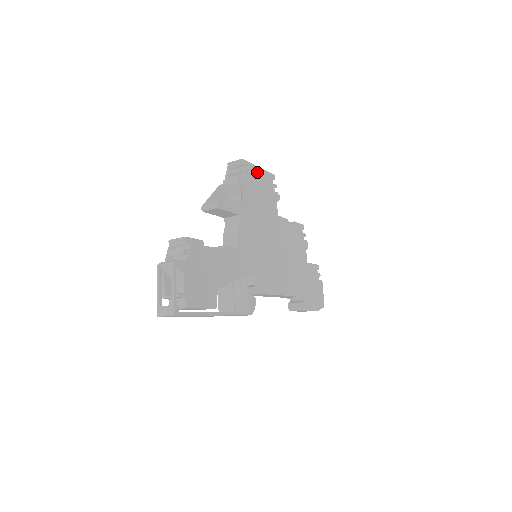
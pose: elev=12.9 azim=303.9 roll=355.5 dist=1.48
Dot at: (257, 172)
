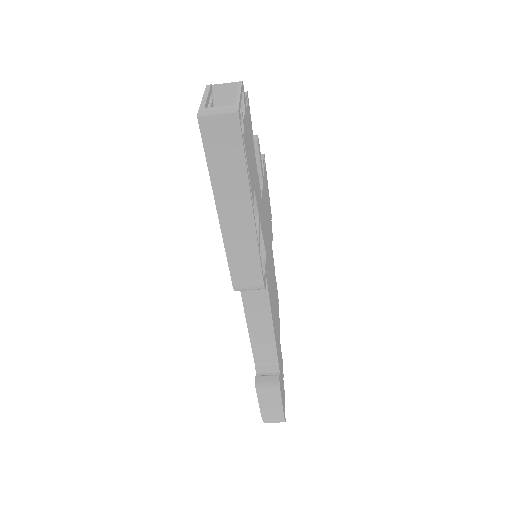
Dot at: occluded
